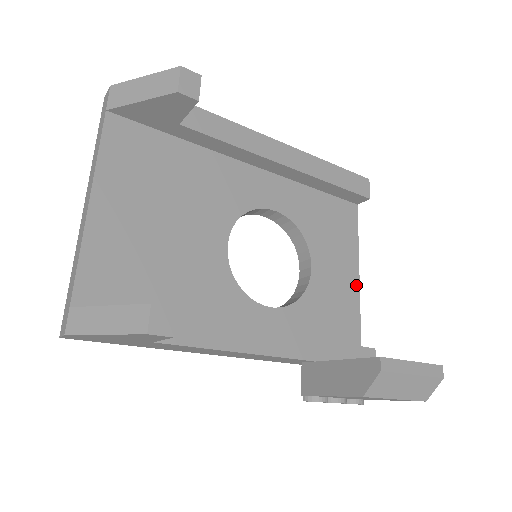
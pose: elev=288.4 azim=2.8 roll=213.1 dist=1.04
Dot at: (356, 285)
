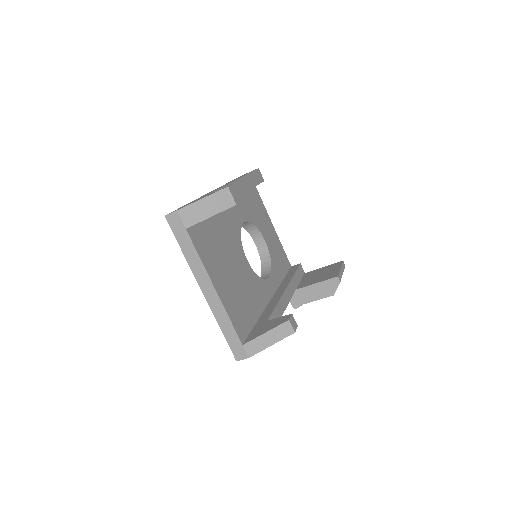
Dot at: (276, 234)
